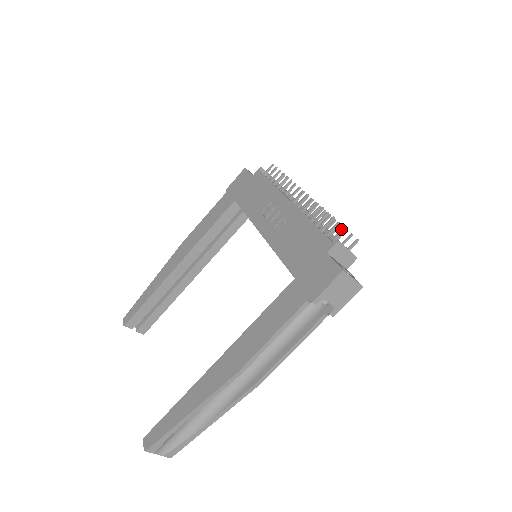
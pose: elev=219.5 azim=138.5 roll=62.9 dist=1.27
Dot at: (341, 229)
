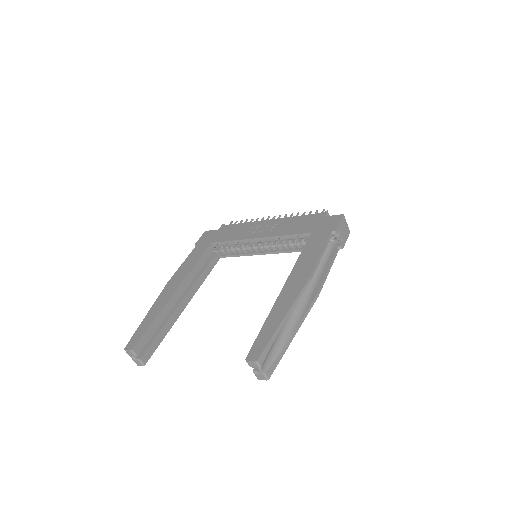
Dot at: (323, 210)
